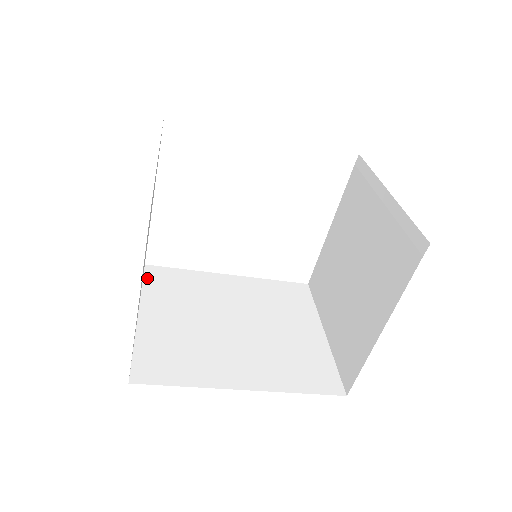
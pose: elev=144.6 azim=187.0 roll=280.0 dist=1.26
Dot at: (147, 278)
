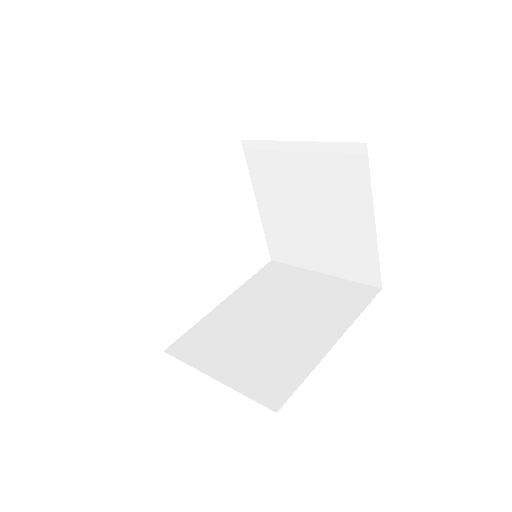
Dot at: (180, 356)
